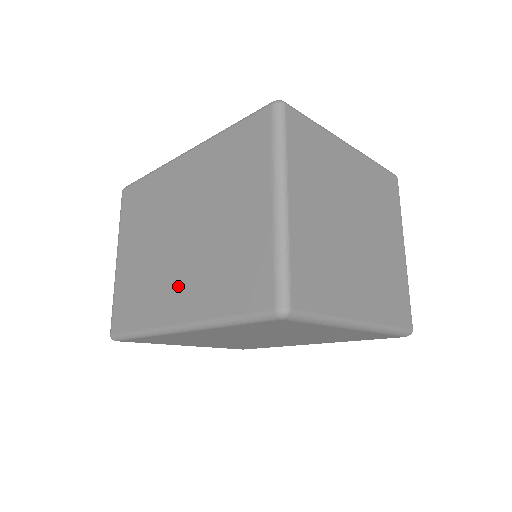
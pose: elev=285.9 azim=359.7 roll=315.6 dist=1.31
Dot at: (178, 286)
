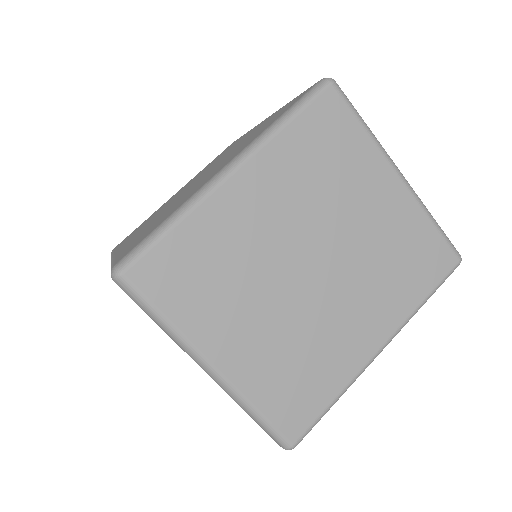
Dot at: occluded
